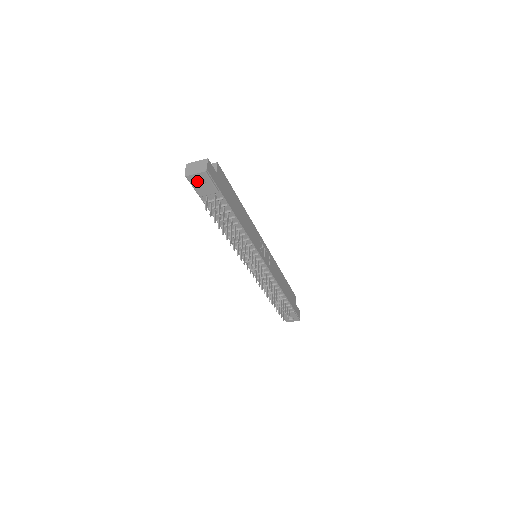
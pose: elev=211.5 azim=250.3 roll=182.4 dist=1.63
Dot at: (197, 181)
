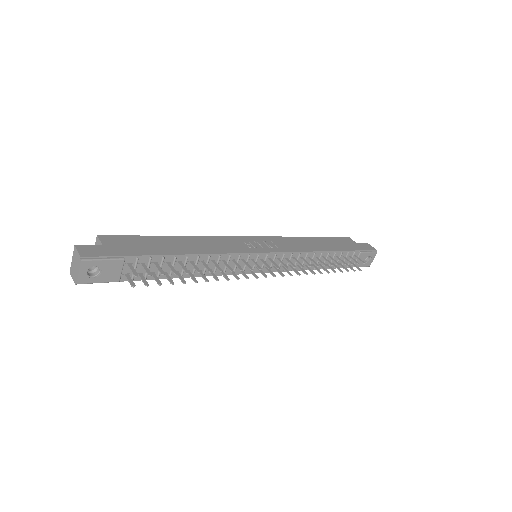
Dot at: (93, 275)
